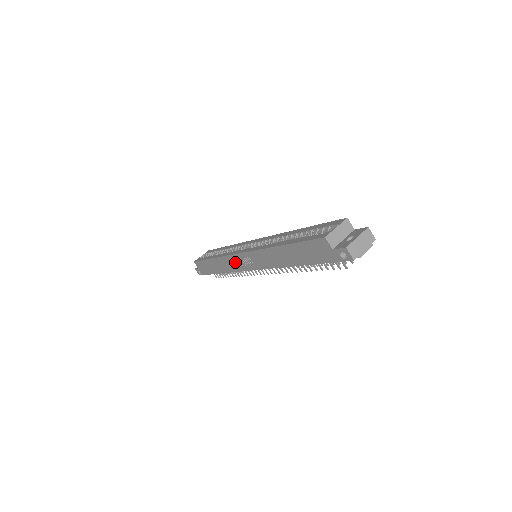
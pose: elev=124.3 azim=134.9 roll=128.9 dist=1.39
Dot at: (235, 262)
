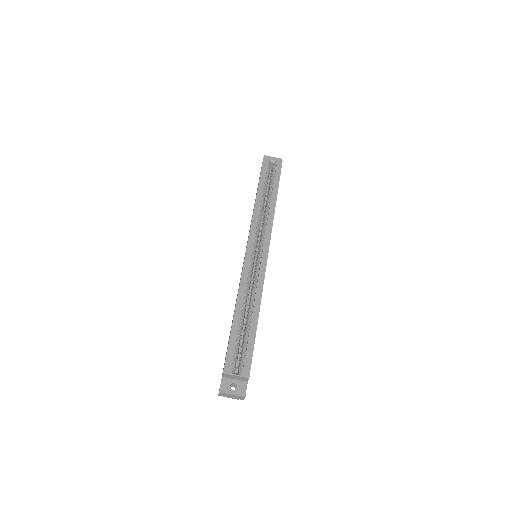
Dot at: occluded
